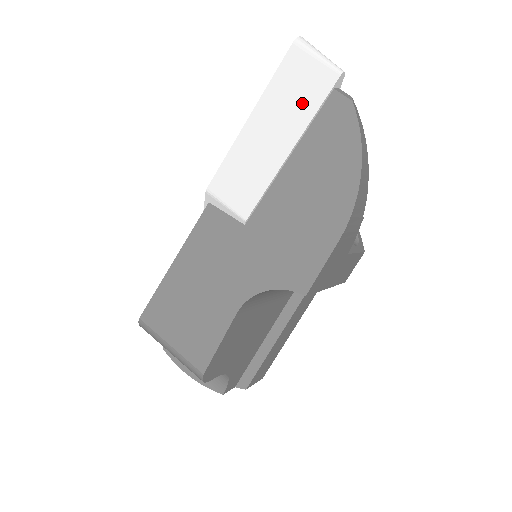
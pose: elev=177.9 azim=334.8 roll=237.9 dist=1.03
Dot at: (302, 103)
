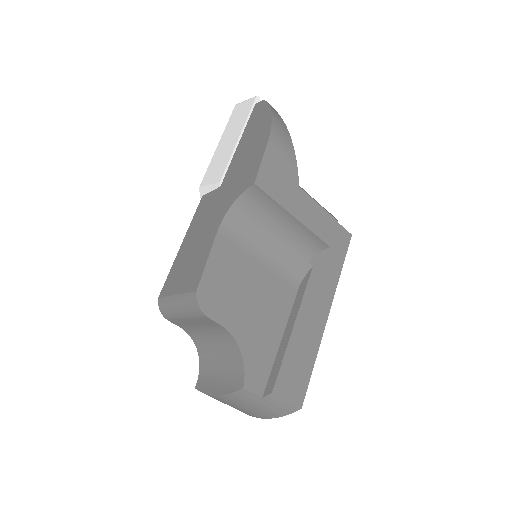
Dot at: (242, 118)
